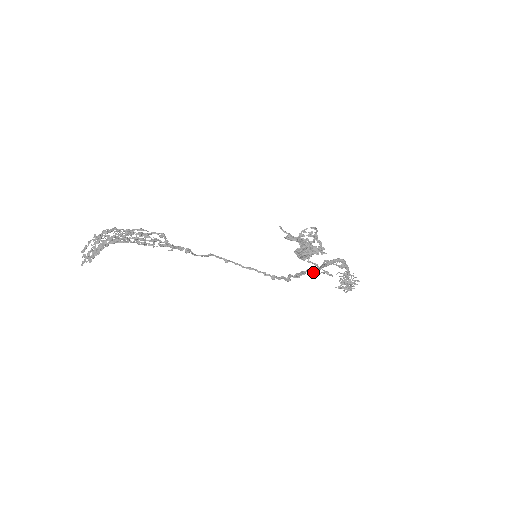
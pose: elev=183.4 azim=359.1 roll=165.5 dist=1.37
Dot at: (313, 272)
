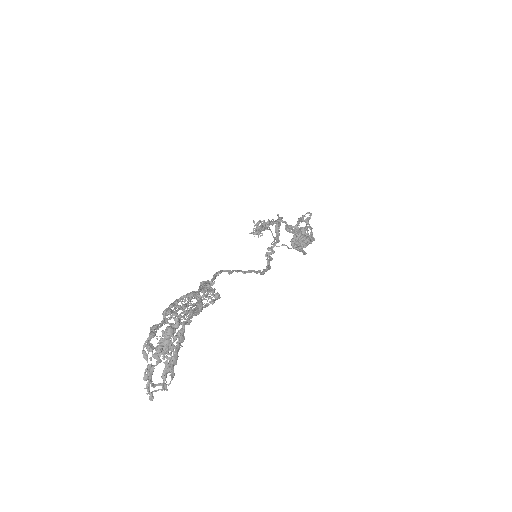
Dot at: (272, 244)
